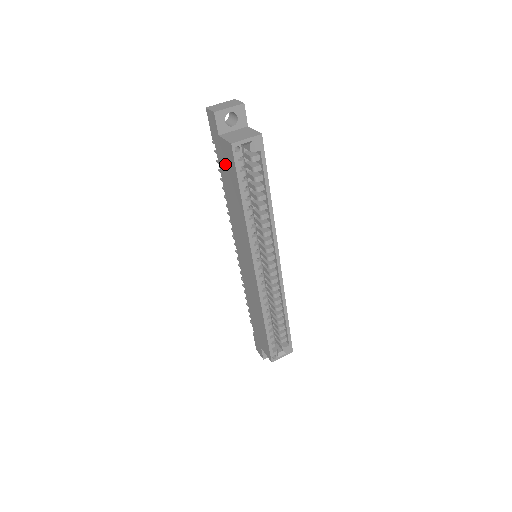
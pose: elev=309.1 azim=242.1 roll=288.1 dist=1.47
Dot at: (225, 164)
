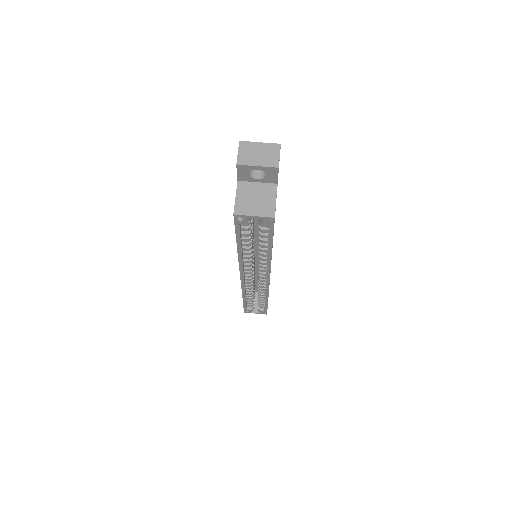
Dot at: occluded
